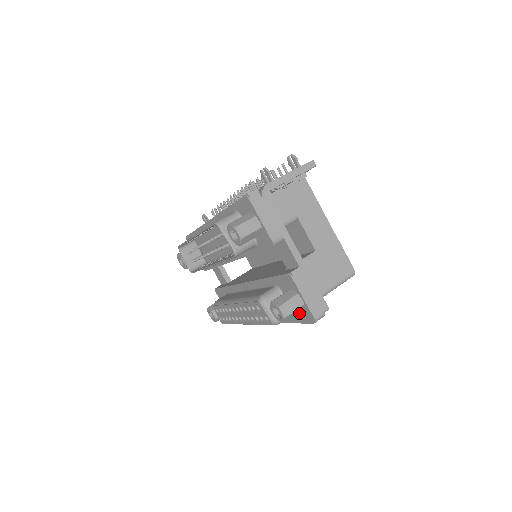
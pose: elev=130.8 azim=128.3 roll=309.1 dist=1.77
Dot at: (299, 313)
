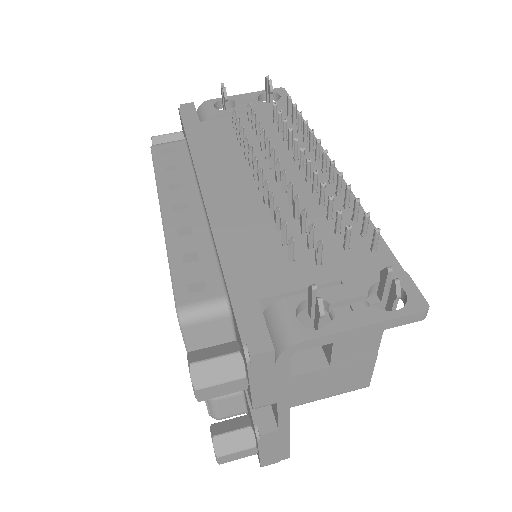
Dot at: occluded
